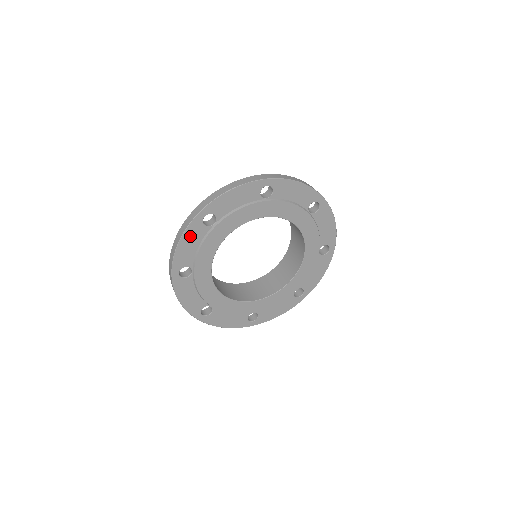
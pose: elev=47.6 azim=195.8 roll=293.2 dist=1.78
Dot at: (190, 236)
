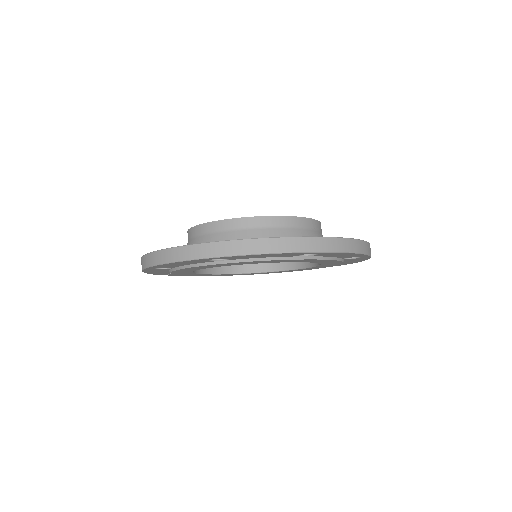
Dot at: (152, 271)
